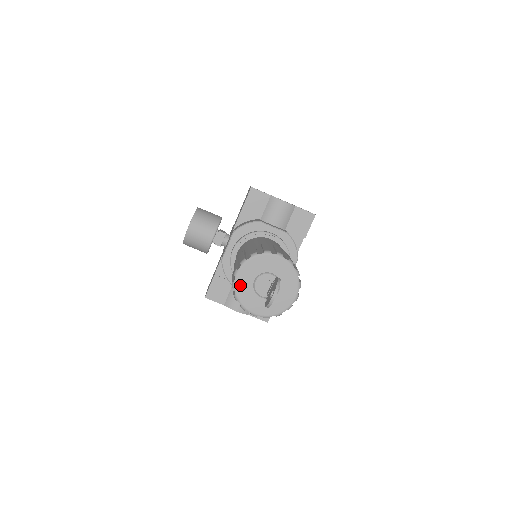
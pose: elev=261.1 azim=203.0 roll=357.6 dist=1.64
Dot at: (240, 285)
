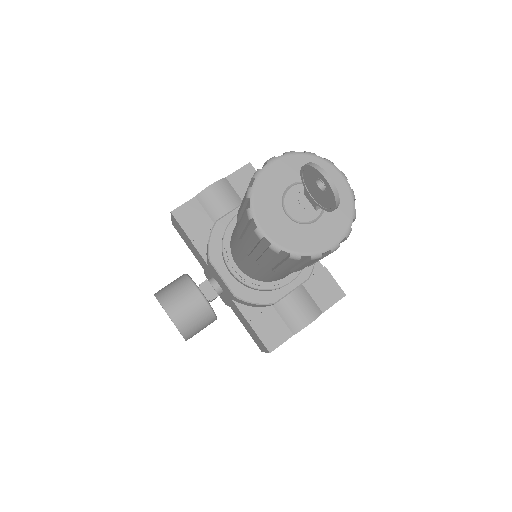
Dot at: (281, 238)
